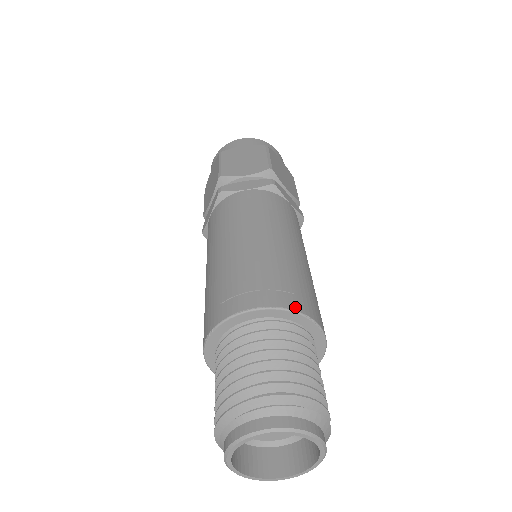
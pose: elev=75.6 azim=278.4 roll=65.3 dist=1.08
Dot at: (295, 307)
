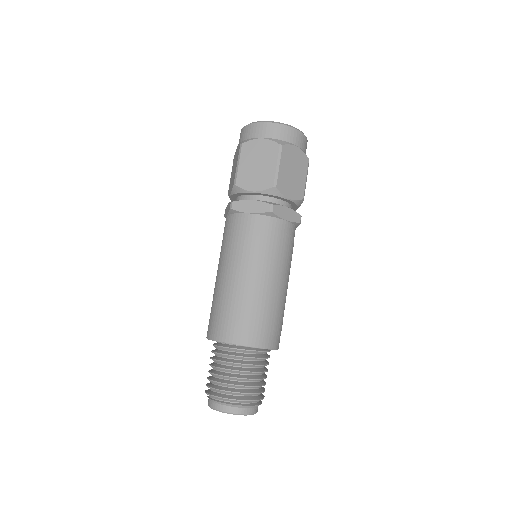
Dot at: (278, 346)
